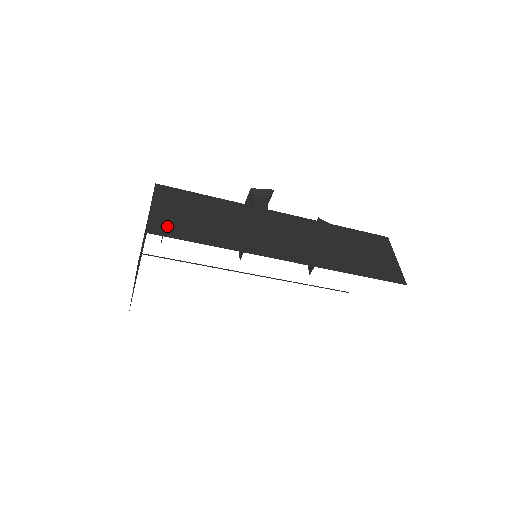
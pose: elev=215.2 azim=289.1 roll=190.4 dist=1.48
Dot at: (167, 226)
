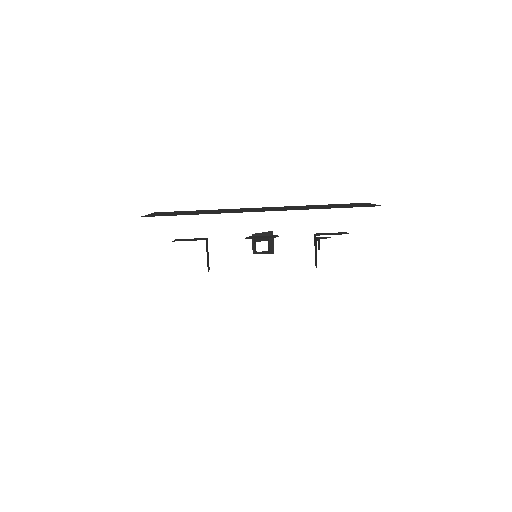
Dot at: (157, 215)
